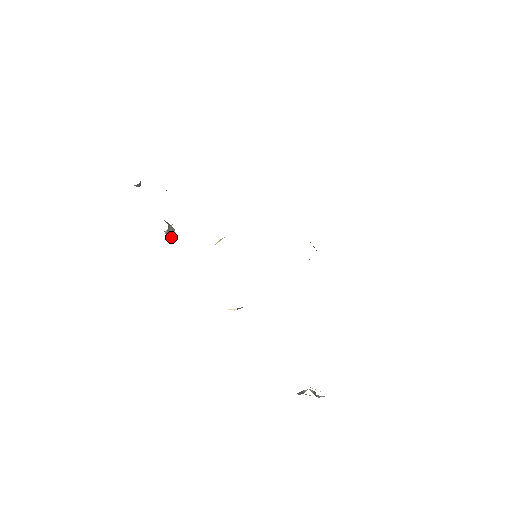
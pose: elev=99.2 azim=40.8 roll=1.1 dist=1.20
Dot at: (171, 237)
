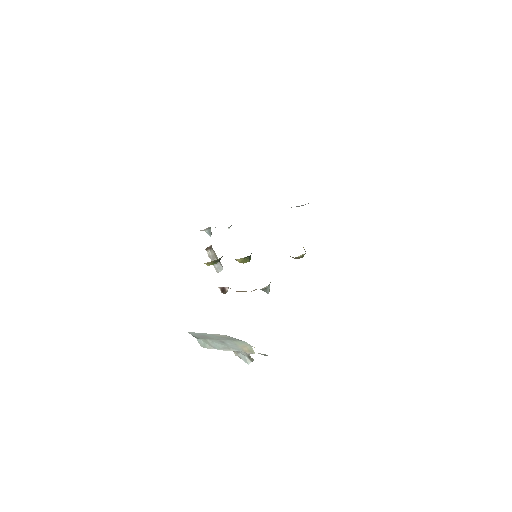
Dot at: (216, 269)
